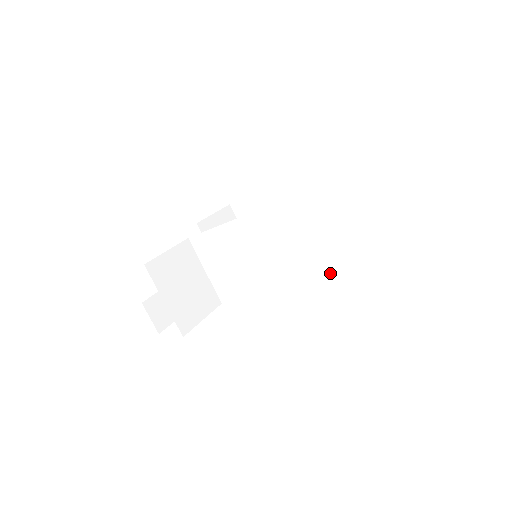
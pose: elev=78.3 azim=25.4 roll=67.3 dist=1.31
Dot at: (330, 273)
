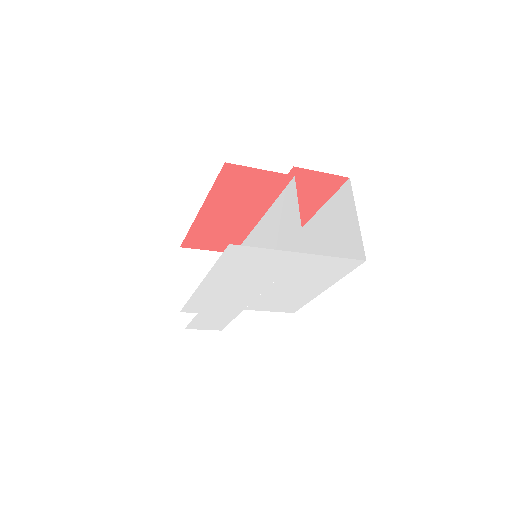
Dot at: occluded
